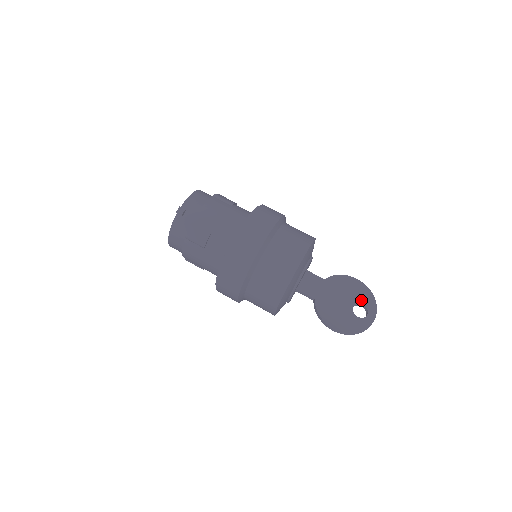
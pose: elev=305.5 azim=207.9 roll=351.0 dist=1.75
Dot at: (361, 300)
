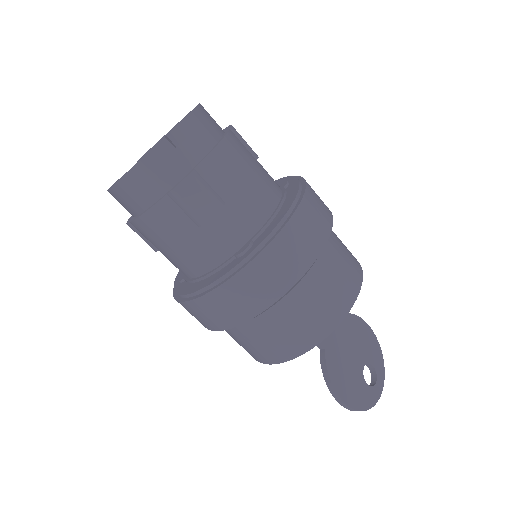
Dot at: (371, 358)
